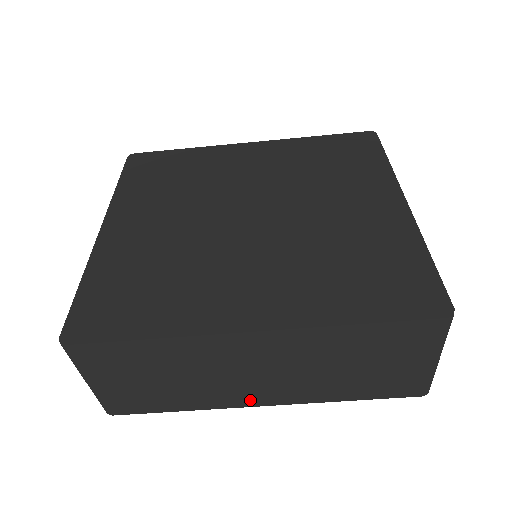
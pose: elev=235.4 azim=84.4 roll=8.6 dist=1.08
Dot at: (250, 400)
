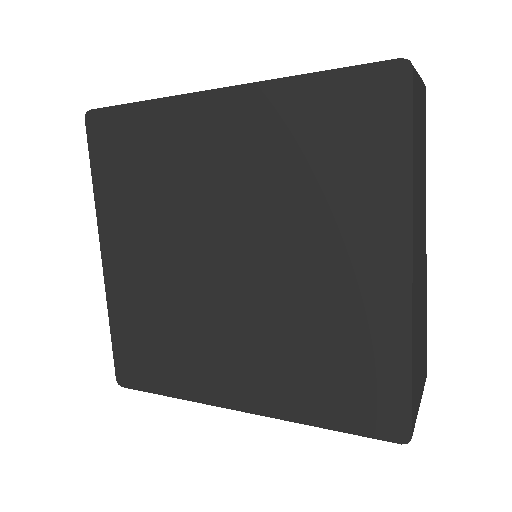
Dot at: occluded
